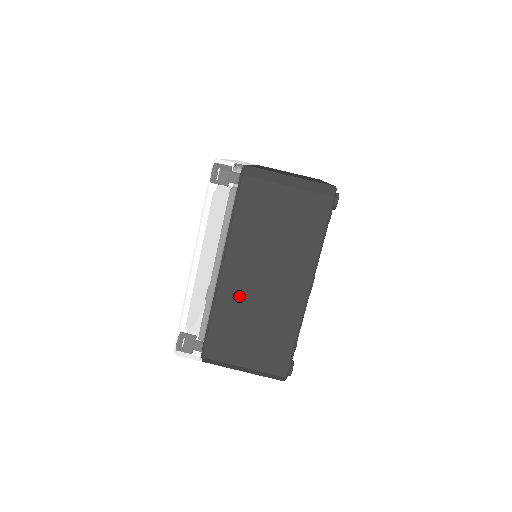
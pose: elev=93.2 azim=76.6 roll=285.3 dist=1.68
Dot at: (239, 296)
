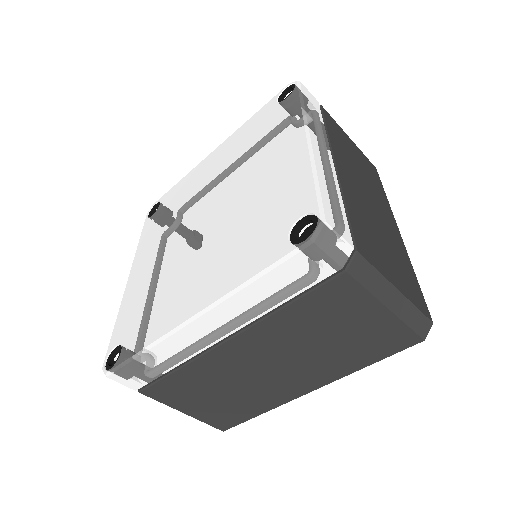
Dot at: (228, 367)
